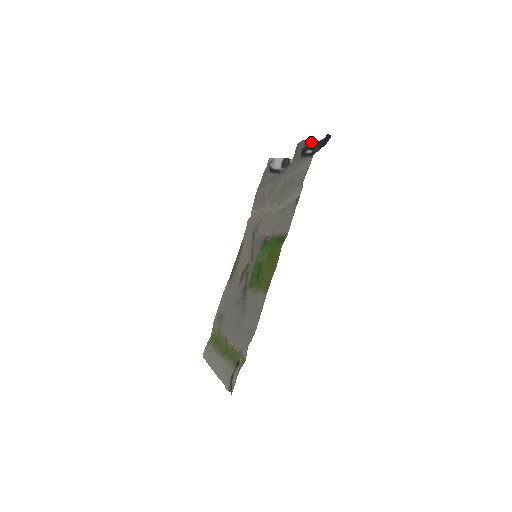
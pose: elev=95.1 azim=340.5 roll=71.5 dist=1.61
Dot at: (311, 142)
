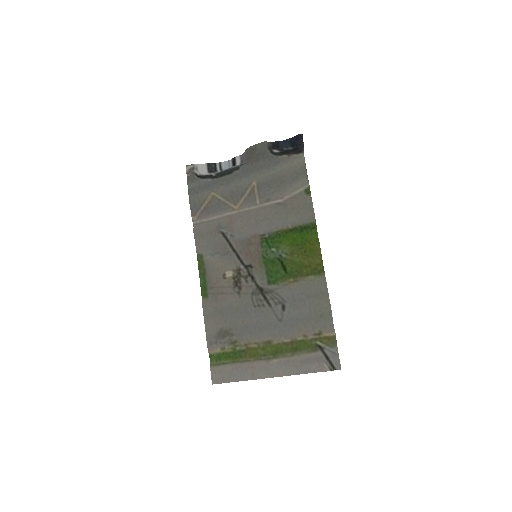
Dot at: (272, 143)
